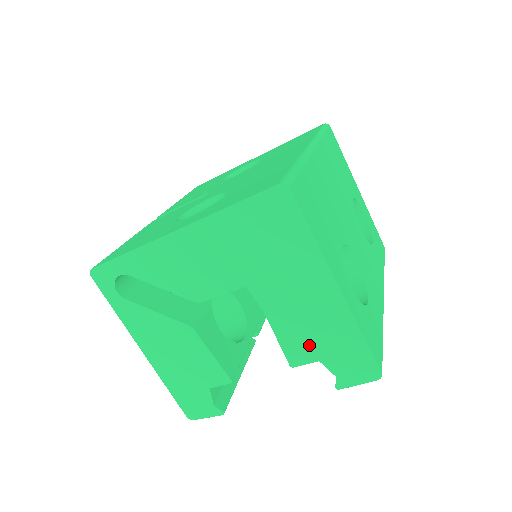
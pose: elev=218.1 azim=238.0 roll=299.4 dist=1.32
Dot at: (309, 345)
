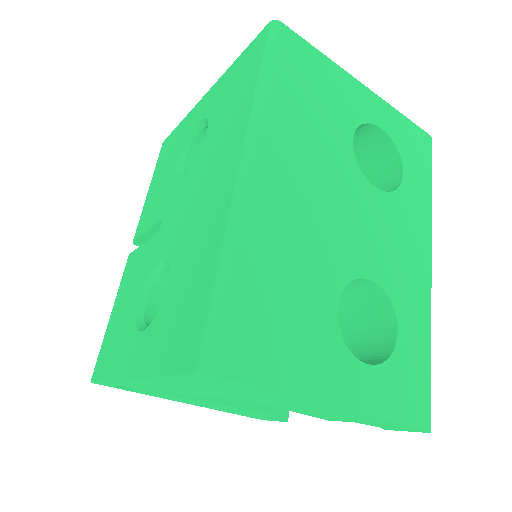
Dot at: (335, 418)
